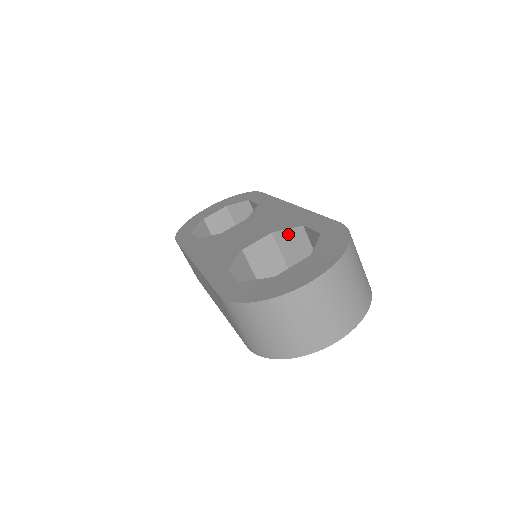
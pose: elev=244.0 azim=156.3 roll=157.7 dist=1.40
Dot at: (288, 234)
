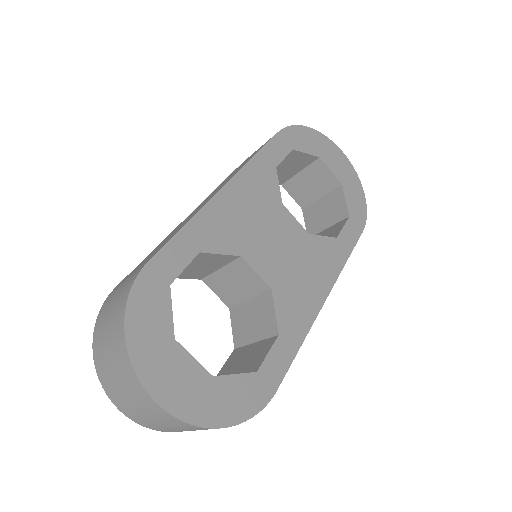
Dot at: (270, 312)
